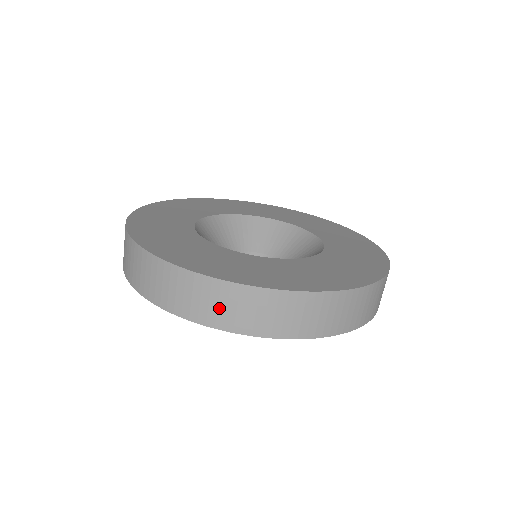
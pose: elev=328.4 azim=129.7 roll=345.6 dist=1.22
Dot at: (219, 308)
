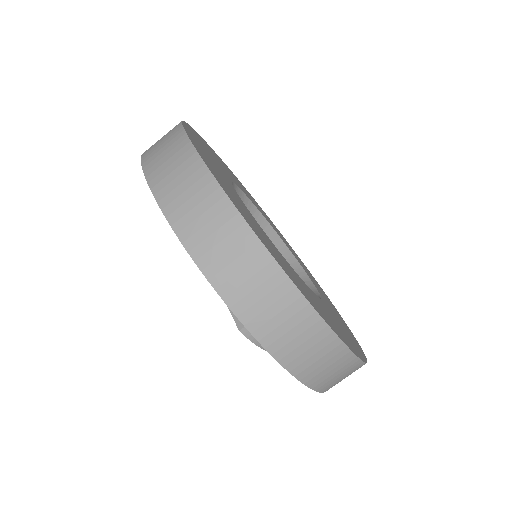
Dot at: (205, 227)
